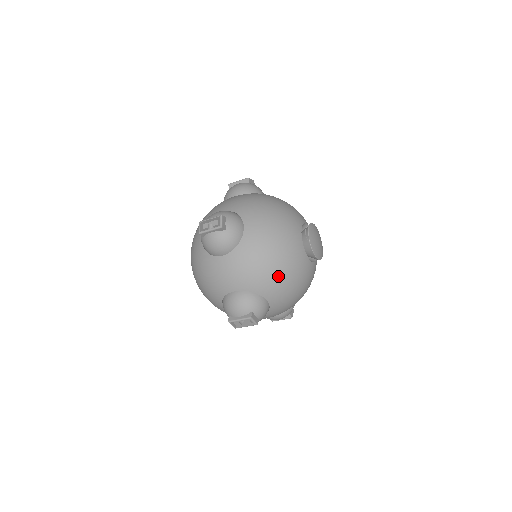
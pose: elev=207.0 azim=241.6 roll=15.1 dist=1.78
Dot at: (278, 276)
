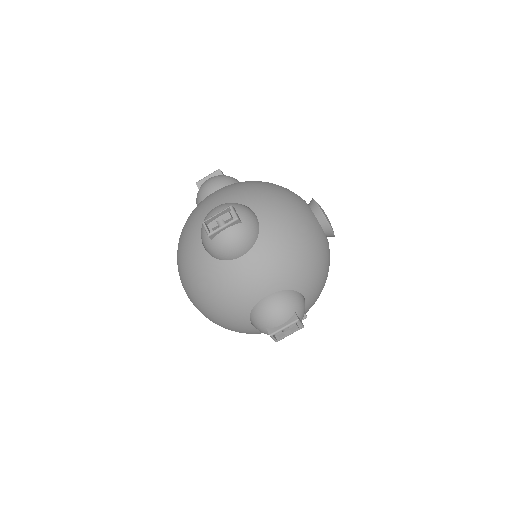
Dot at: (272, 195)
